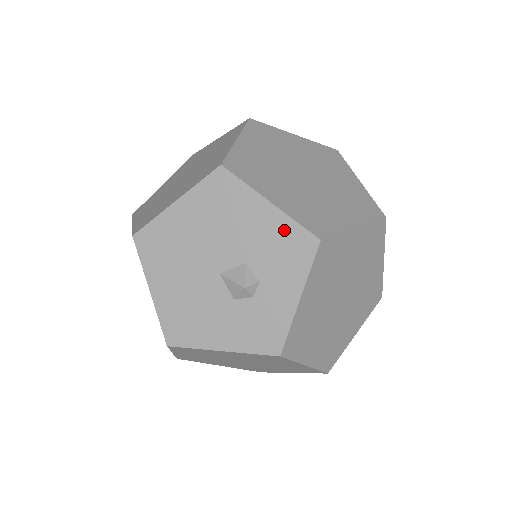
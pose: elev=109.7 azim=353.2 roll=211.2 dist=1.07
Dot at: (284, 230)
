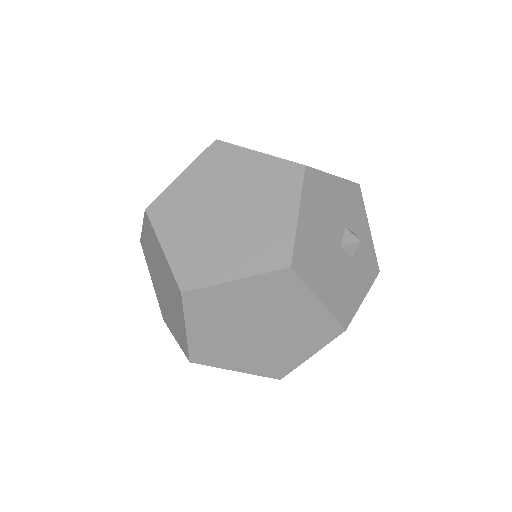
Dot at: (347, 190)
